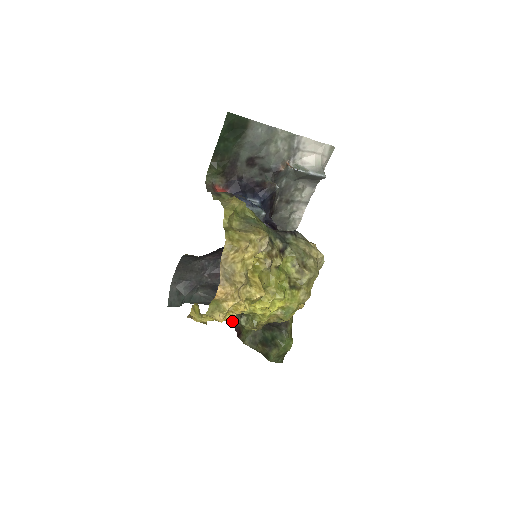
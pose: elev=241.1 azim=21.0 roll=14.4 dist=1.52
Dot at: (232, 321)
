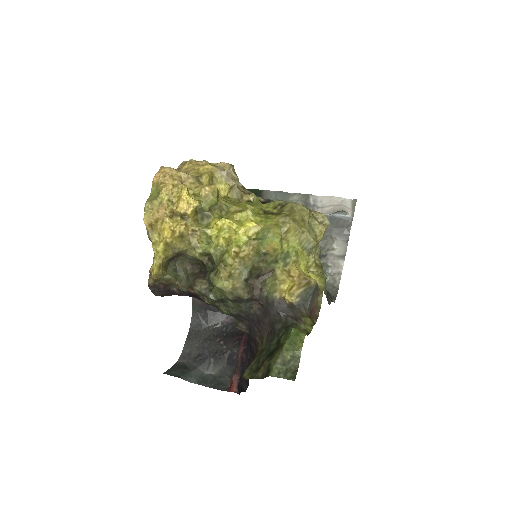
Dot at: (206, 292)
